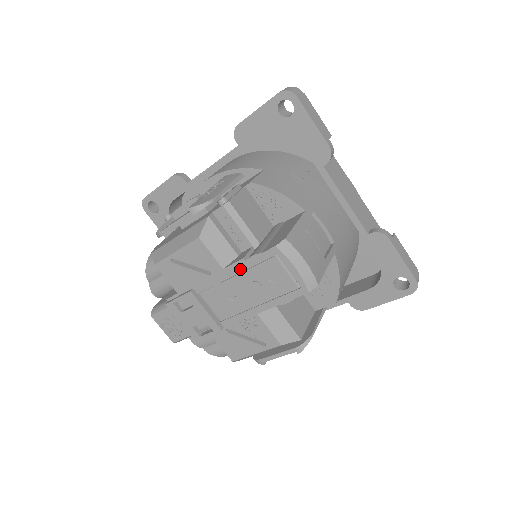
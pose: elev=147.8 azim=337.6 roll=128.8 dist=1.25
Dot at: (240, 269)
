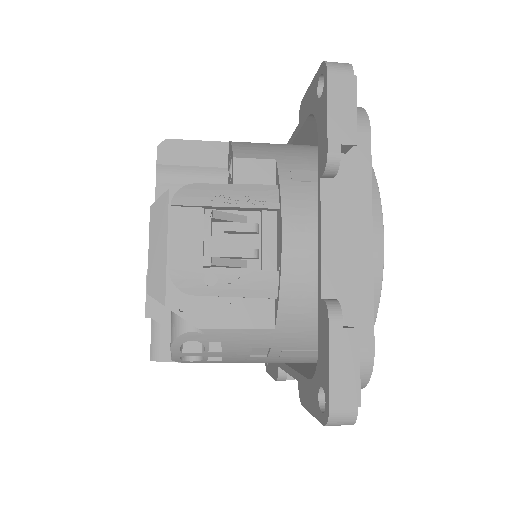
Dot at: occluded
